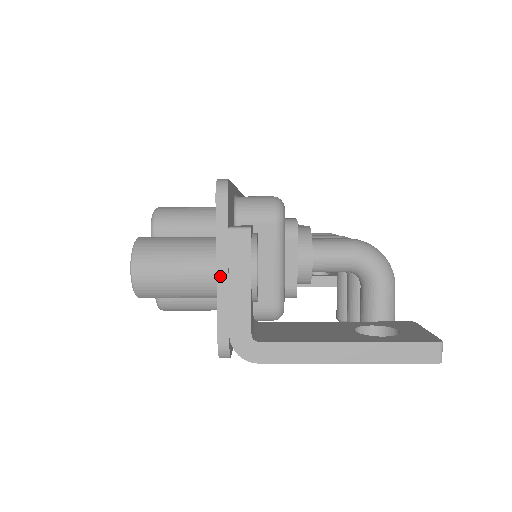
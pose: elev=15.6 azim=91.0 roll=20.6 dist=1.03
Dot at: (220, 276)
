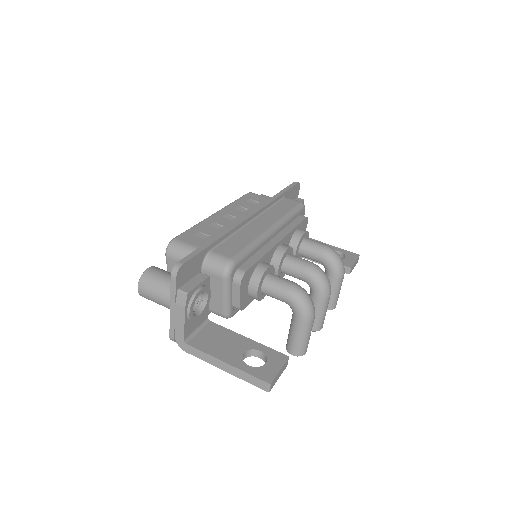
Dot at: (171, 310)
